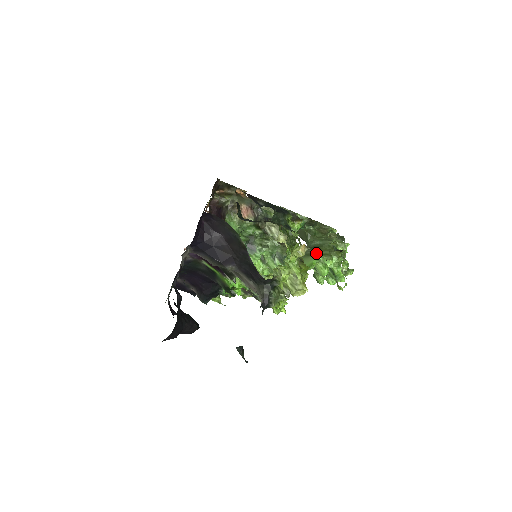
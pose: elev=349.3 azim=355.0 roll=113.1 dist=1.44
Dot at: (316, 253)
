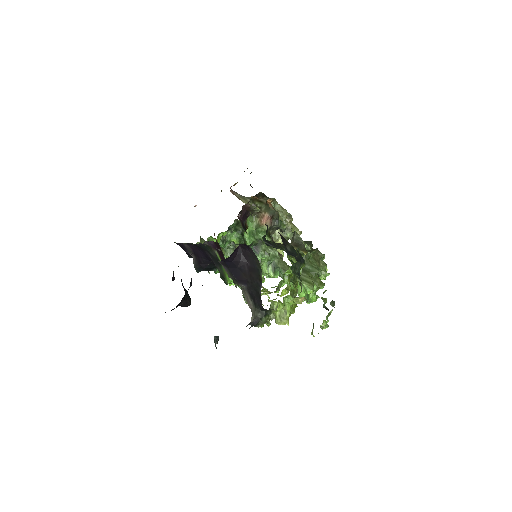
Dot at: (303, 278)
